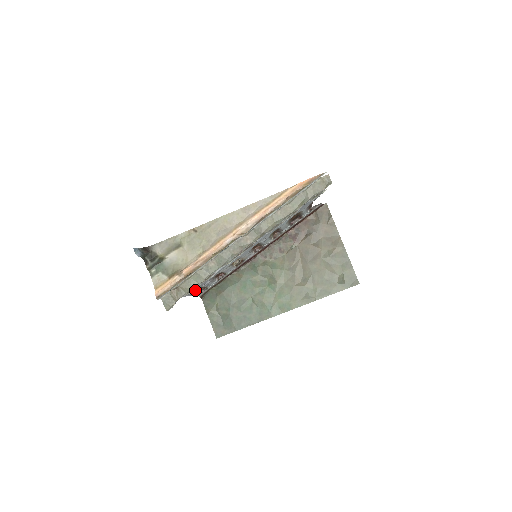
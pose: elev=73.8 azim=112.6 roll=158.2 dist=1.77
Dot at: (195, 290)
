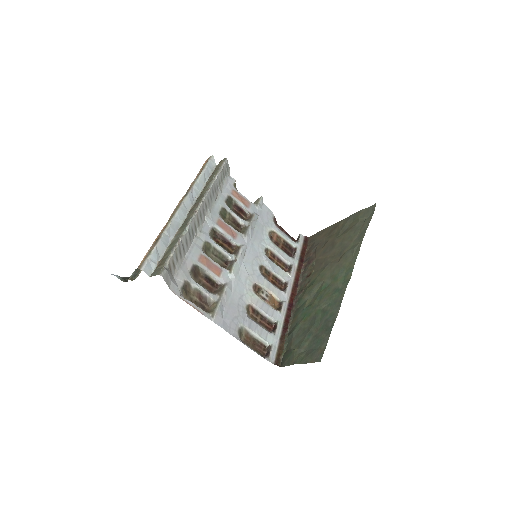
Dot at: (235, 327)
